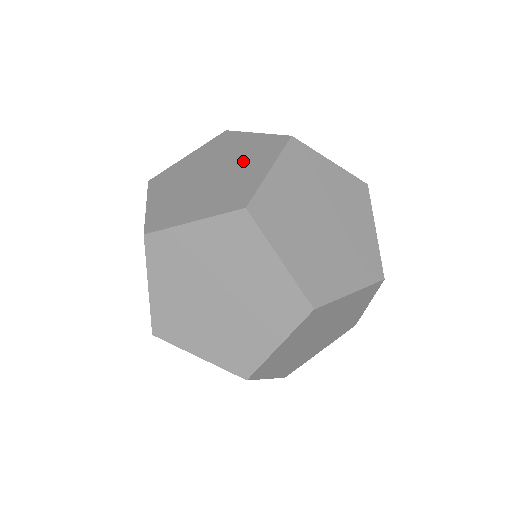
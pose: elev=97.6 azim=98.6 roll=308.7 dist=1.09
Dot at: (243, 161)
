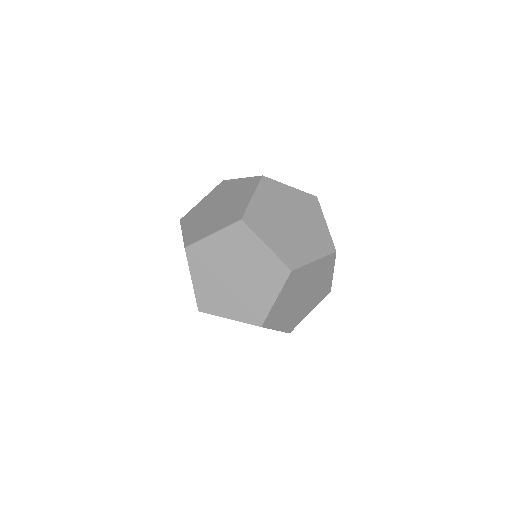
Dot at: (309, 236)
